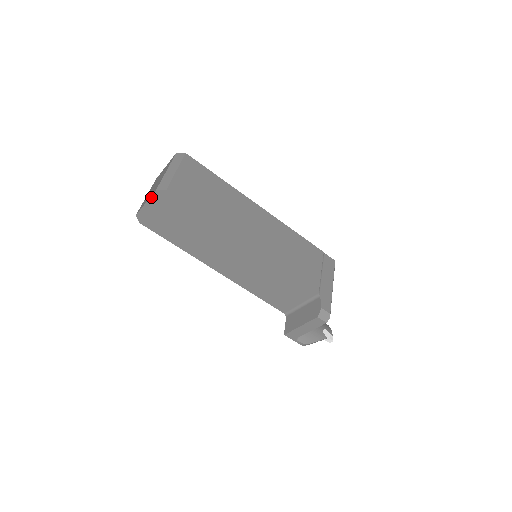
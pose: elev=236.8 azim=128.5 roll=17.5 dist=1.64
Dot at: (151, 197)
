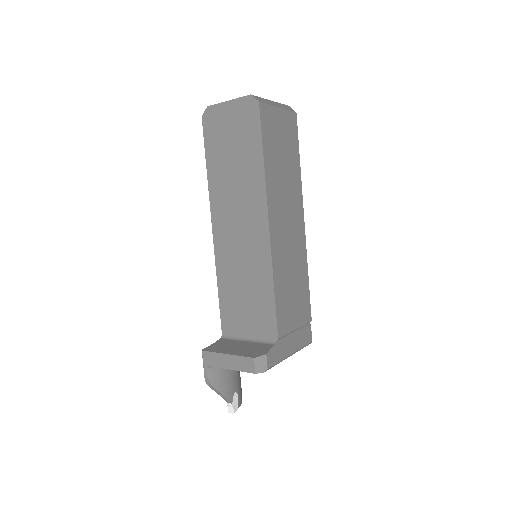
Dot at: (239, 99)
